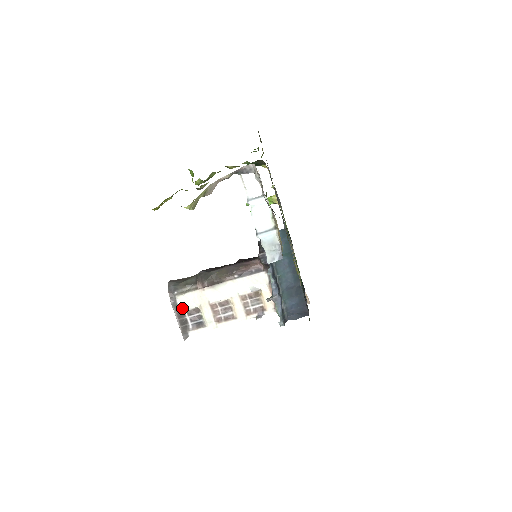
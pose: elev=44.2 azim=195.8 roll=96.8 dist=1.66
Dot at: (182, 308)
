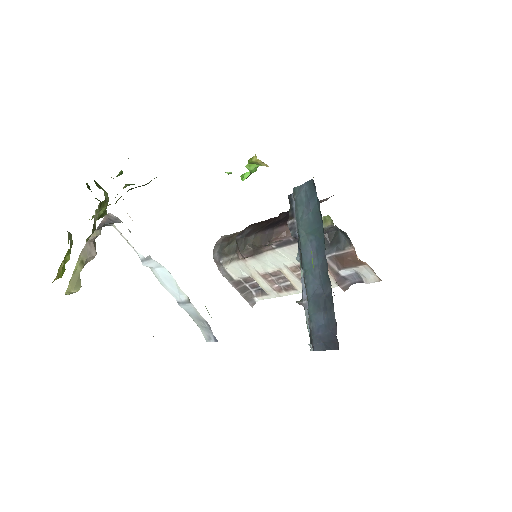
Dot at: (235, 277)
